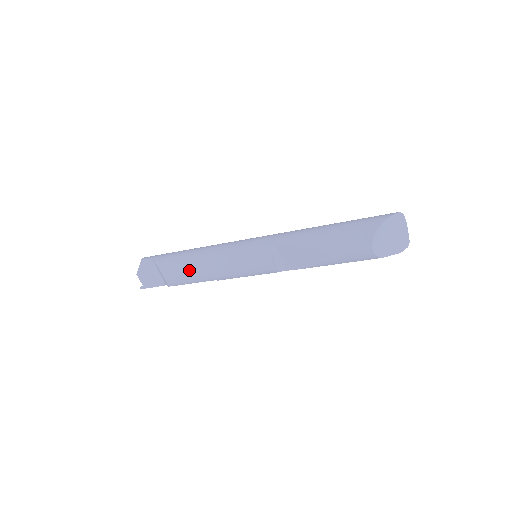
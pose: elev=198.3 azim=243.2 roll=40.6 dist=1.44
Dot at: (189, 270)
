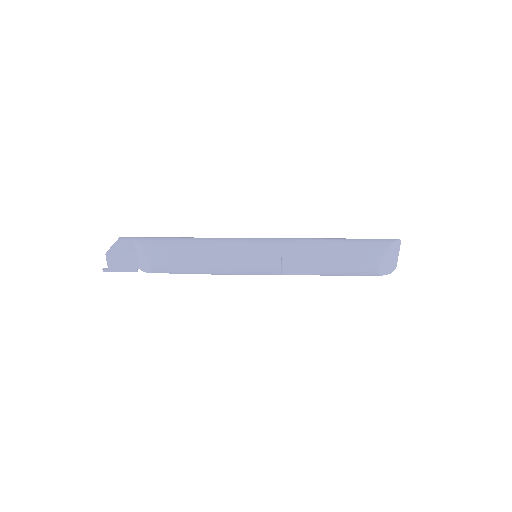
Dot at: (185, 259)
